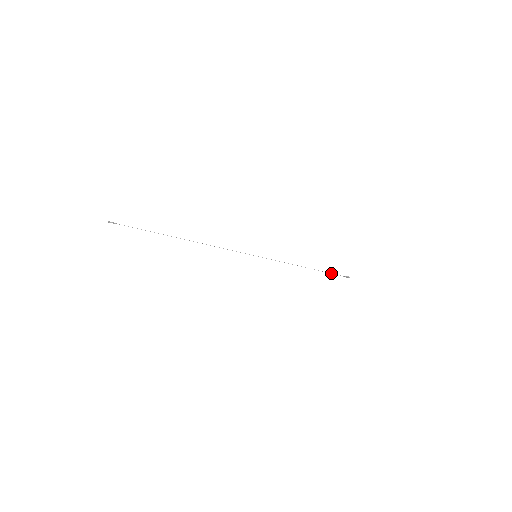
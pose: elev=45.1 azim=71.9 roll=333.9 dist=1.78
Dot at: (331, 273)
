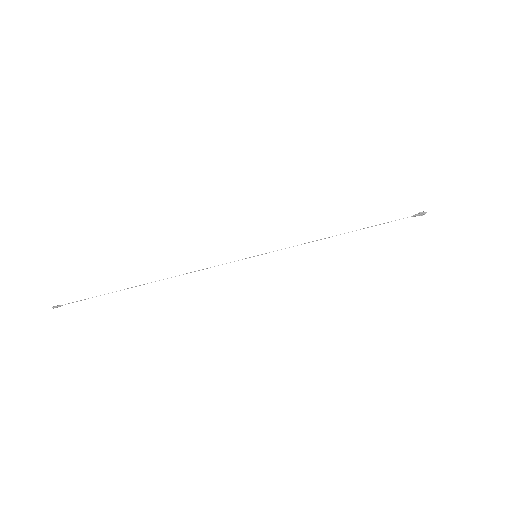
Dot at: (388, 222)
